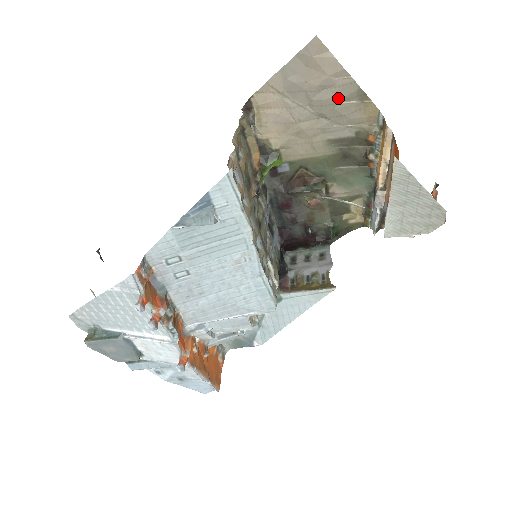
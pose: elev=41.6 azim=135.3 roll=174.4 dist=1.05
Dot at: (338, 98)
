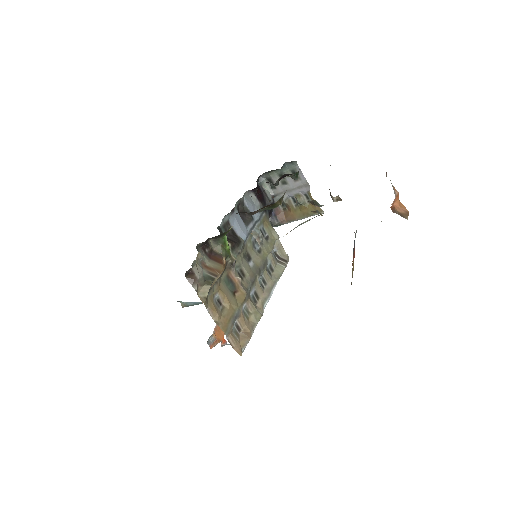
Dot at: occluded
